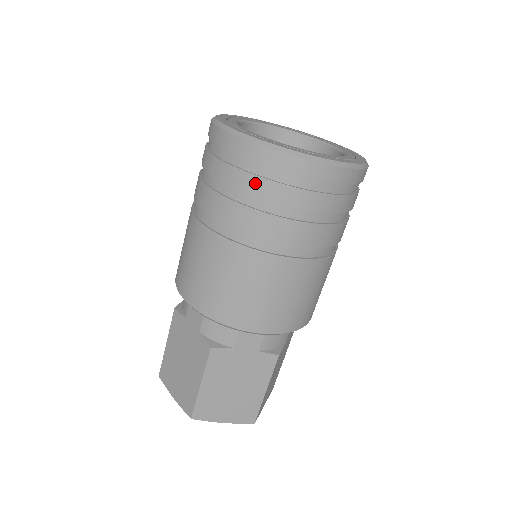
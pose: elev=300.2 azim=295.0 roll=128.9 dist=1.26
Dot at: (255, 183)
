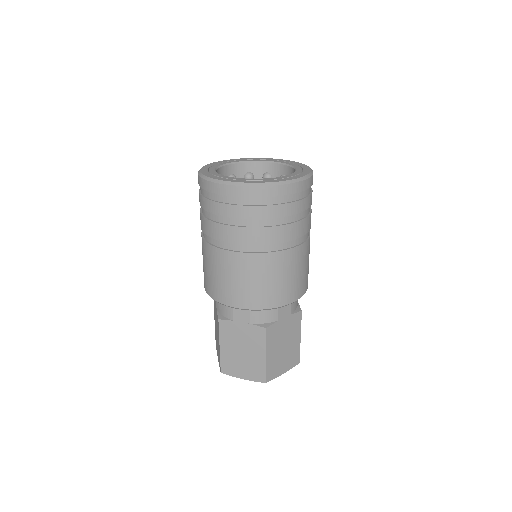
Dot at: (267, 211)
